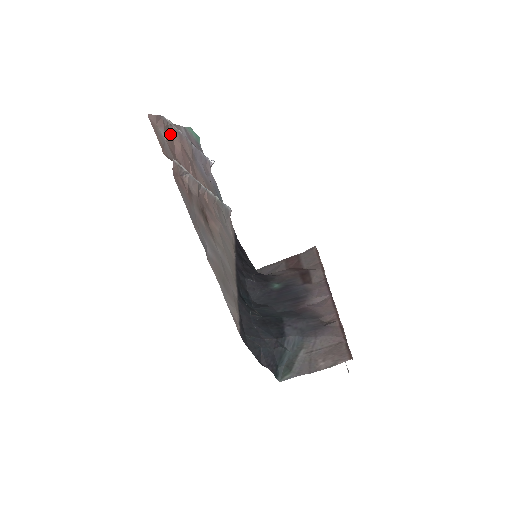
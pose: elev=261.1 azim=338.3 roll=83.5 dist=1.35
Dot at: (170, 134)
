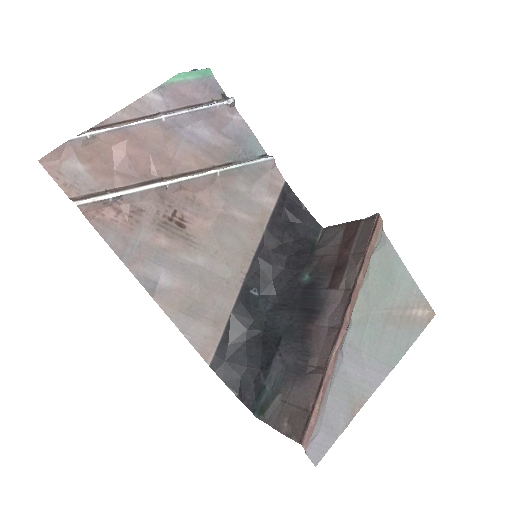
Dot at: (98, 146)
